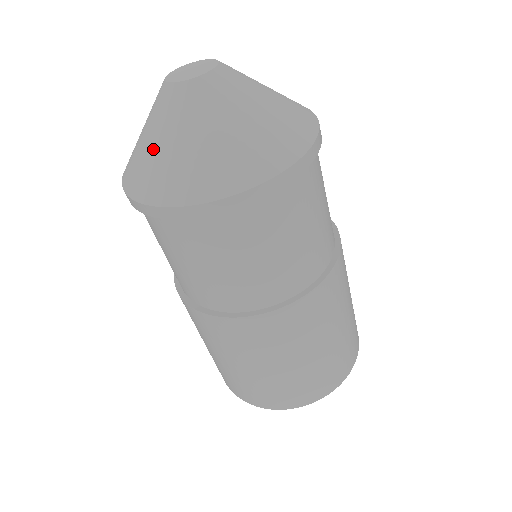
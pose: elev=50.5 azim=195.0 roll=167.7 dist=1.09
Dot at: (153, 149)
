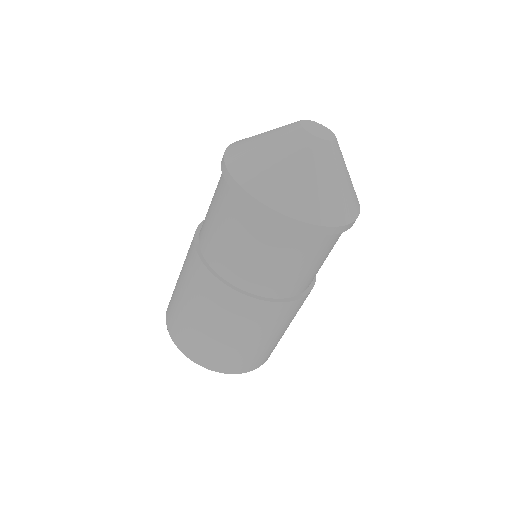
Dot at: (321, 186)
